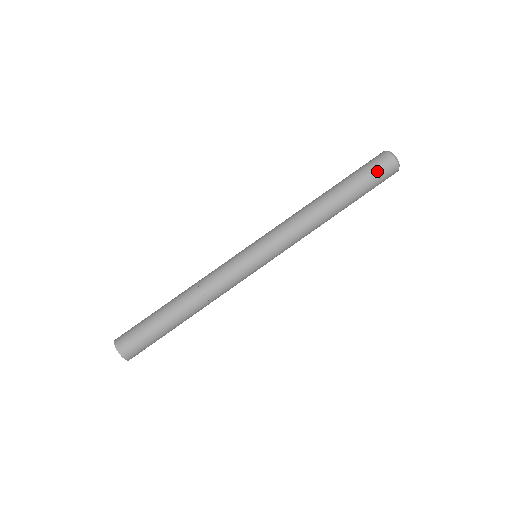
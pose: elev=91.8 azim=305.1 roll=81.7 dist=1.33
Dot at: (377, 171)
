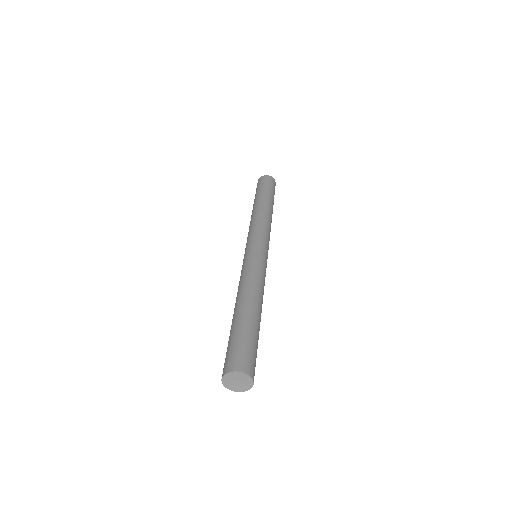
Dot at: (266, 183)
